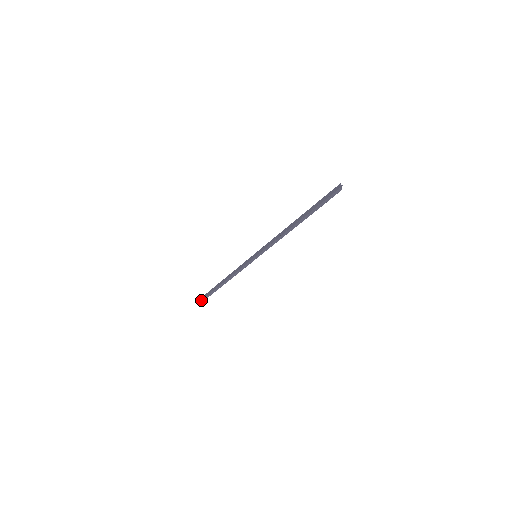
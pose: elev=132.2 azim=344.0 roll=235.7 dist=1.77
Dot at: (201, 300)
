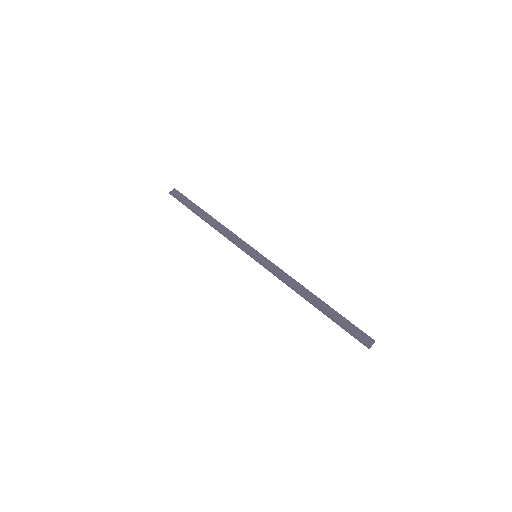
Dot at: (175, 196)
